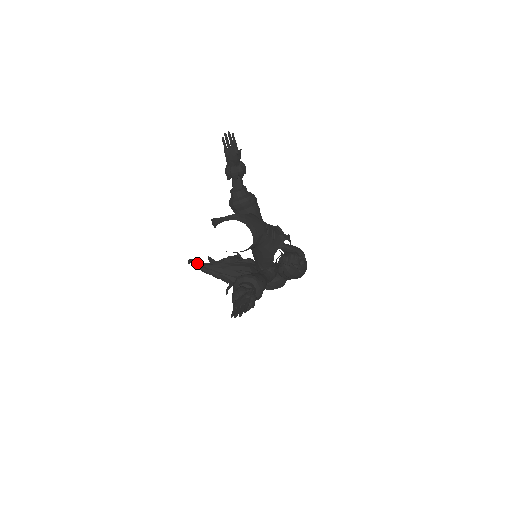
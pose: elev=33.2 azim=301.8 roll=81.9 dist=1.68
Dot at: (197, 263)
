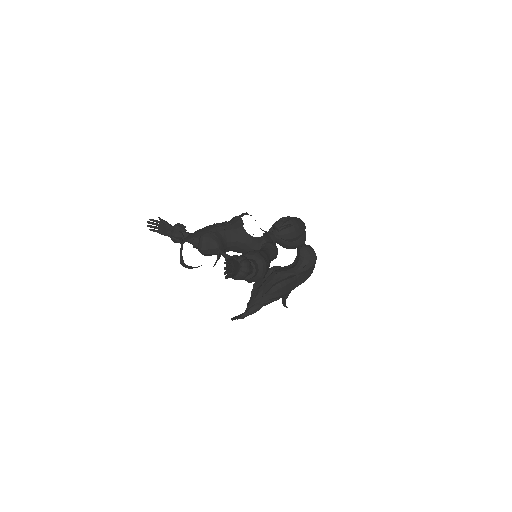
Dot at: (242, 315)
